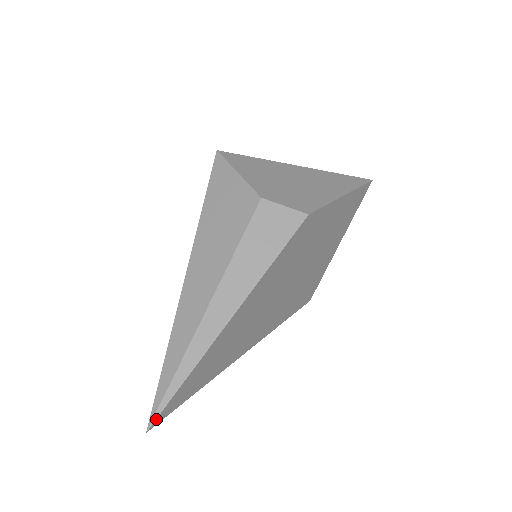
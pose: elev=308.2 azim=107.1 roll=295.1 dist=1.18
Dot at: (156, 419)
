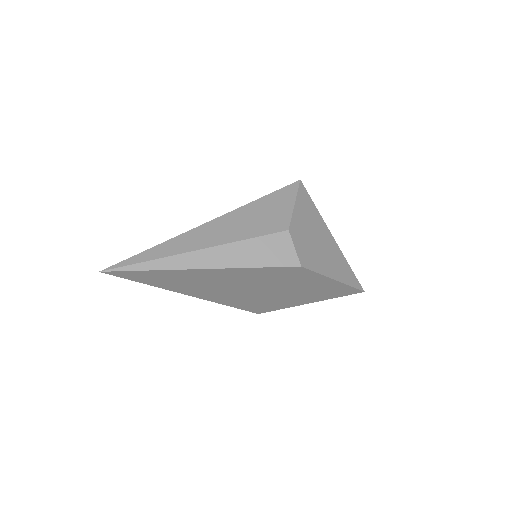
Dot at: (111, 271)
